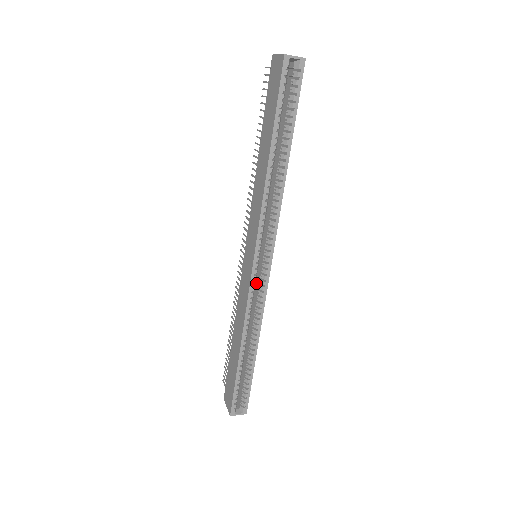
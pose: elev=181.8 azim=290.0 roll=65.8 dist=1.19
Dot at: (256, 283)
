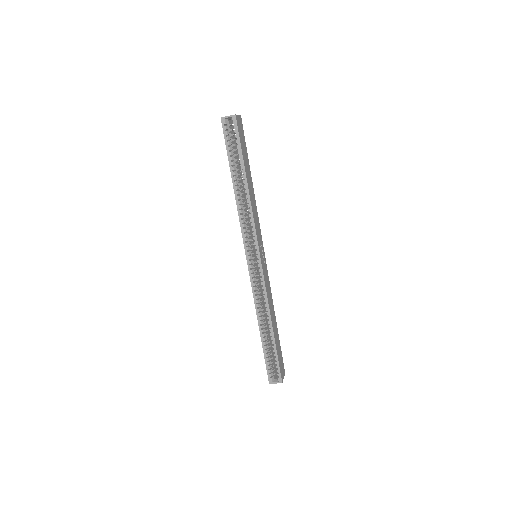
Dot at: occluded
